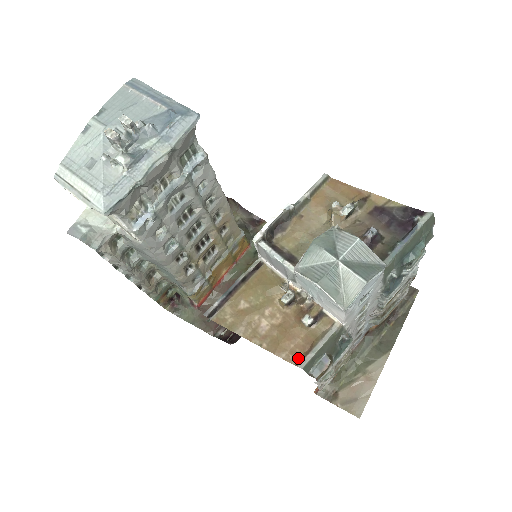
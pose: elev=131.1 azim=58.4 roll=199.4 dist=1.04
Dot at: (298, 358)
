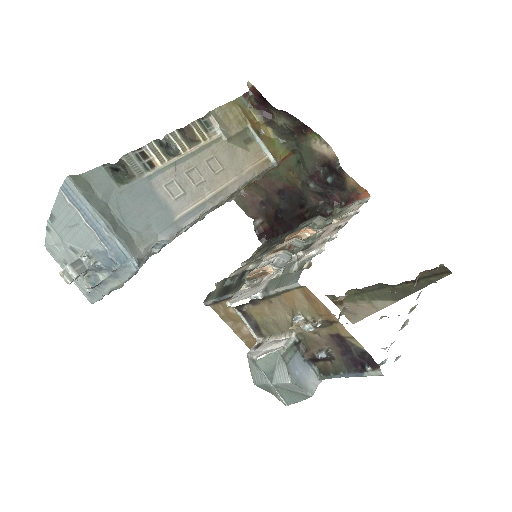
Dot at: occluded
